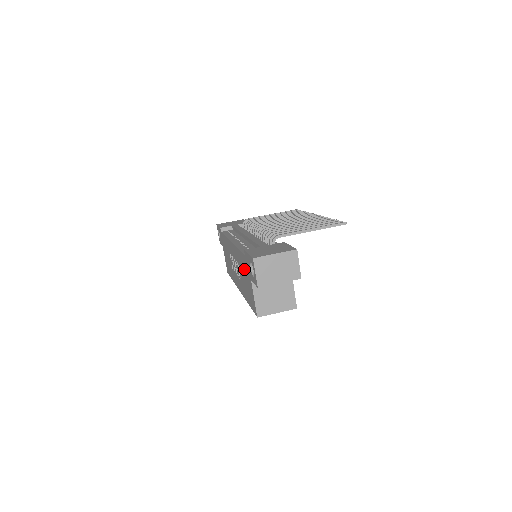
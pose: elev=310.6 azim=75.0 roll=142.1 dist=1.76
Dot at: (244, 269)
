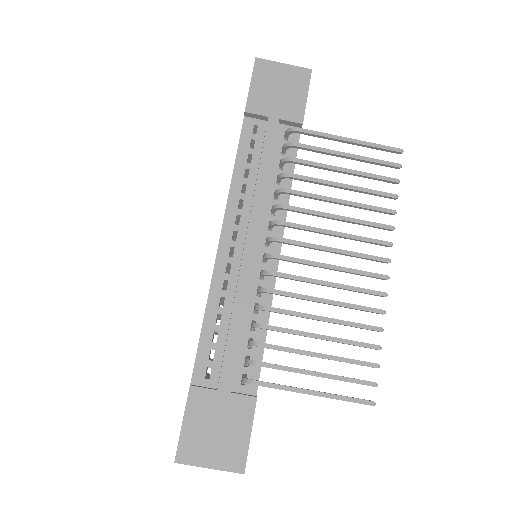
Dot at: occluded
